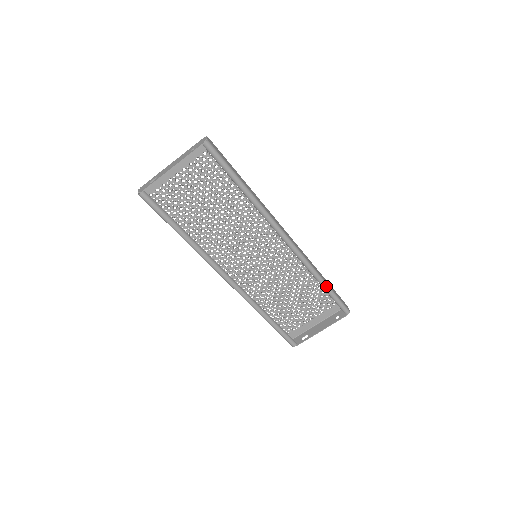
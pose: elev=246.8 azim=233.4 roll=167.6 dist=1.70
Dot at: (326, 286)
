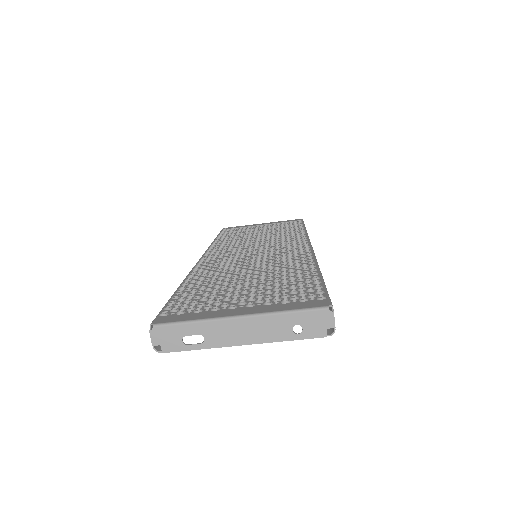
Dot at: occluded
